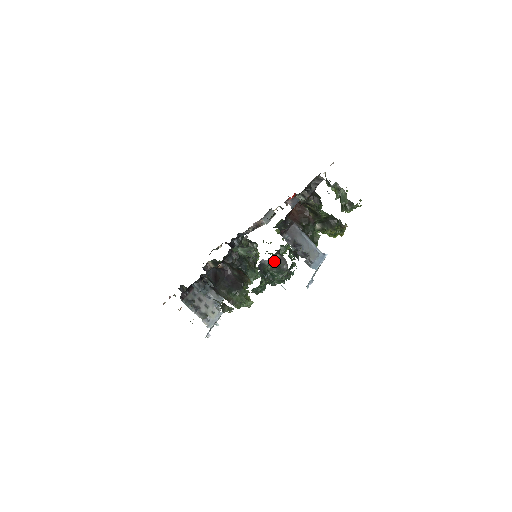
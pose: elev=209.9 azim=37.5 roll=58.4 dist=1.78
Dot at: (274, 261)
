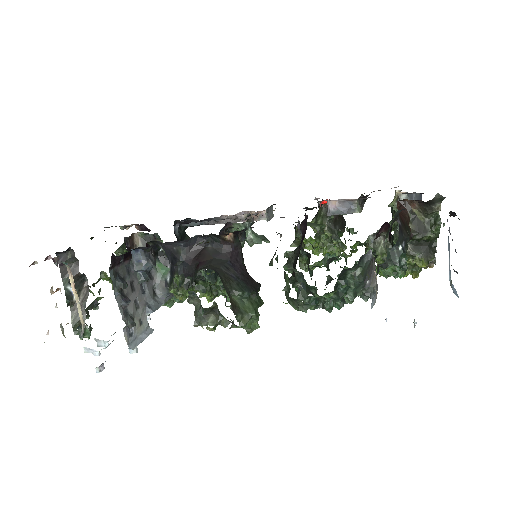
Dot at: (368, 263)
